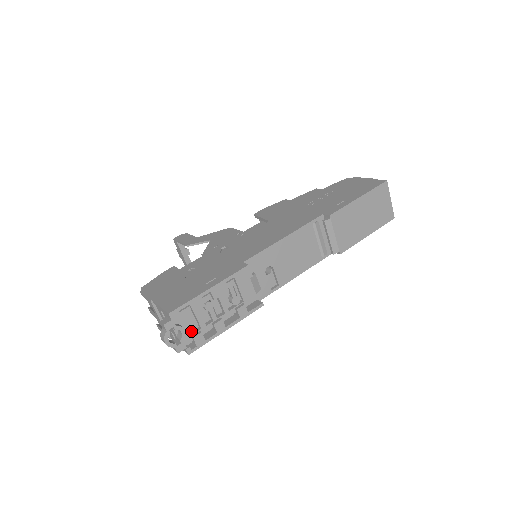
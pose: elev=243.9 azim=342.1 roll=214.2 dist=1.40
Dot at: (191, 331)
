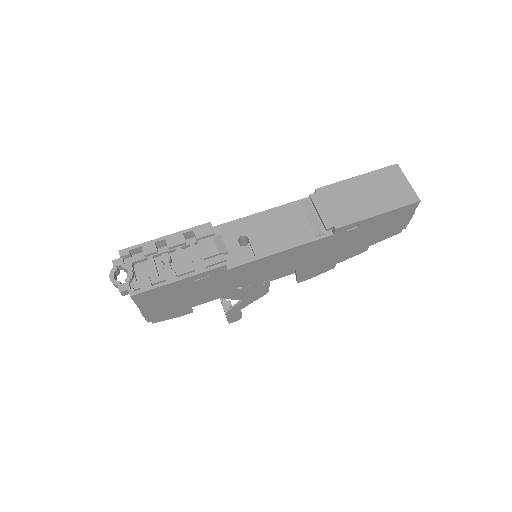
Dot at: occluded
